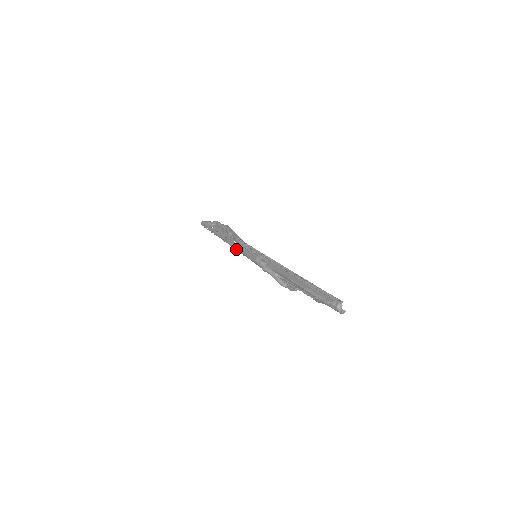
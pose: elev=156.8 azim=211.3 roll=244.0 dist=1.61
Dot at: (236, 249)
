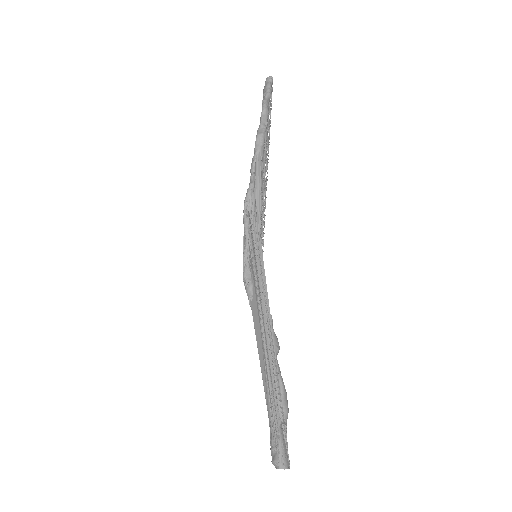
Dot at: occluded
